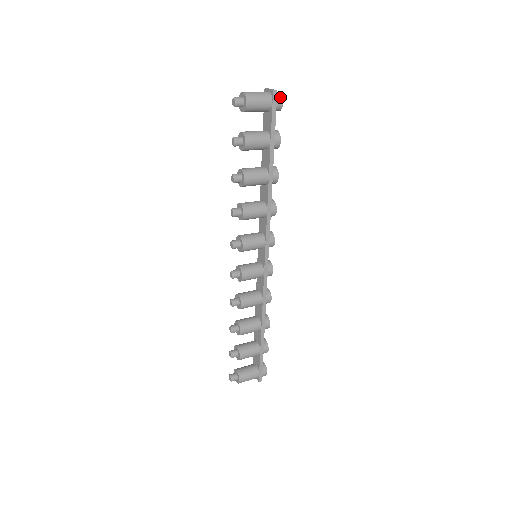
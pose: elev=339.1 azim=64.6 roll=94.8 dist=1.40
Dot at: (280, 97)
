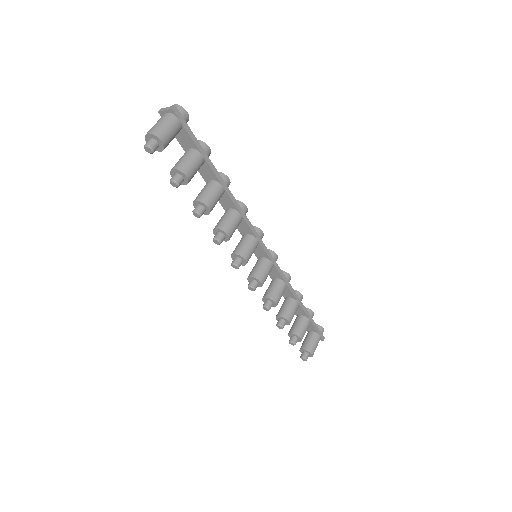
Dot at: (181, 109)
